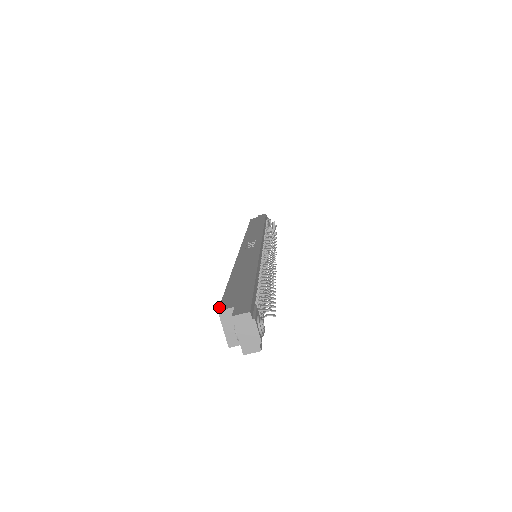
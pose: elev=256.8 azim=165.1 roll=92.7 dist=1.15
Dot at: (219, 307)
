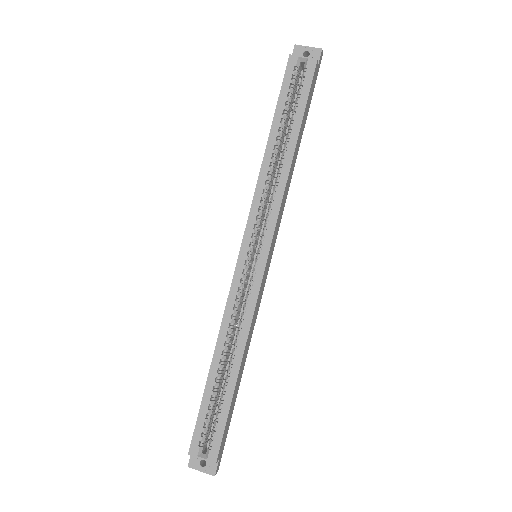
Dot at: occluded
